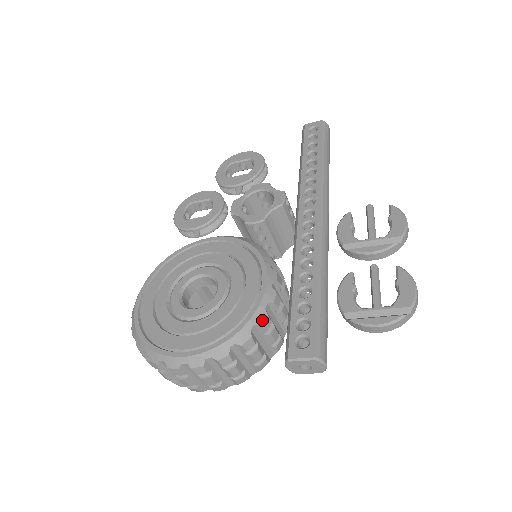
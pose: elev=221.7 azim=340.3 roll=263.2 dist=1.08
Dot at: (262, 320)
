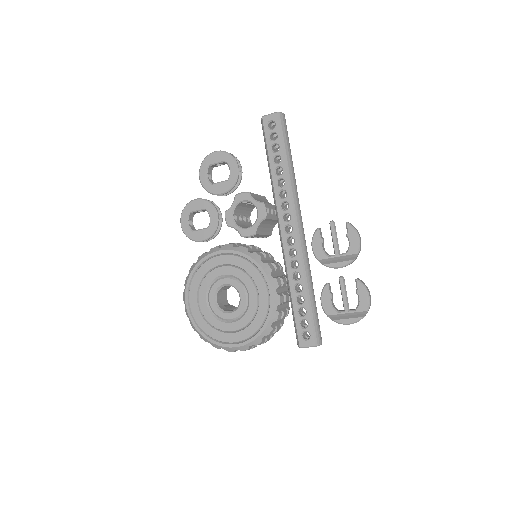
Dot at: (276, 318)
